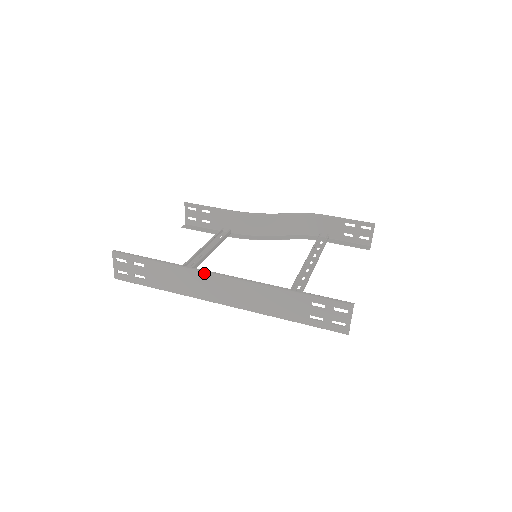
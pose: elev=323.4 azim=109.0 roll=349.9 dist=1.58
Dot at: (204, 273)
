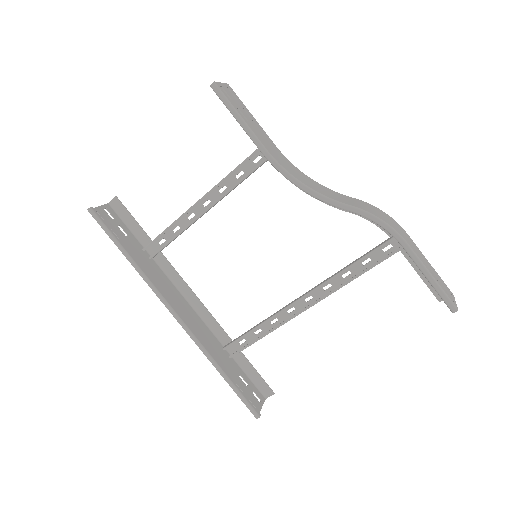
Dot at: occluded
